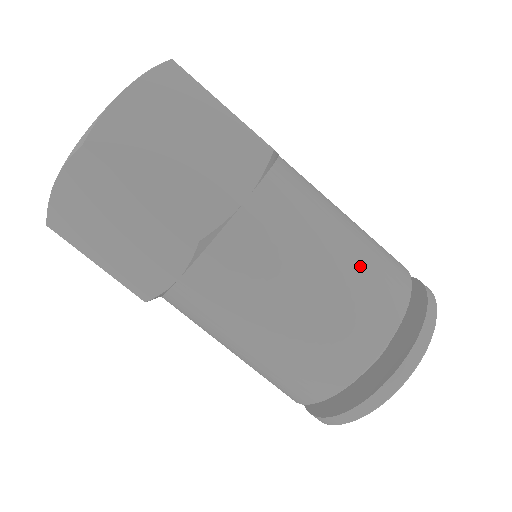
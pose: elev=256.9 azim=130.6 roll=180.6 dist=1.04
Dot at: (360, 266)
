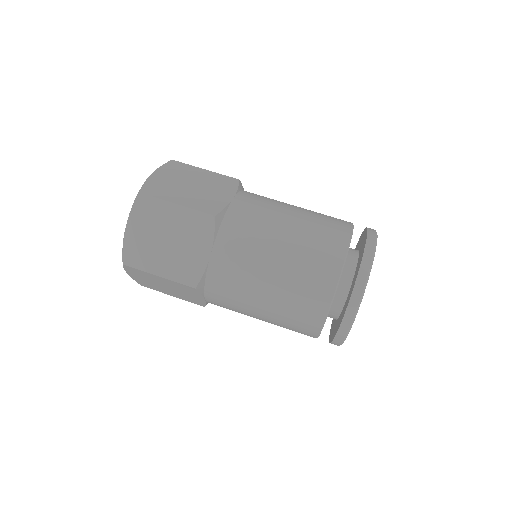
Dot at: occluded
